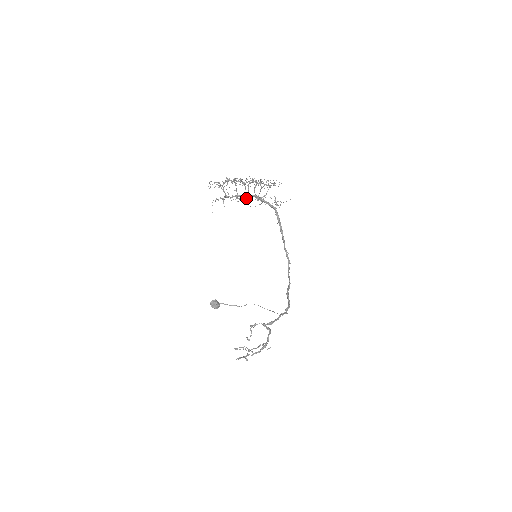
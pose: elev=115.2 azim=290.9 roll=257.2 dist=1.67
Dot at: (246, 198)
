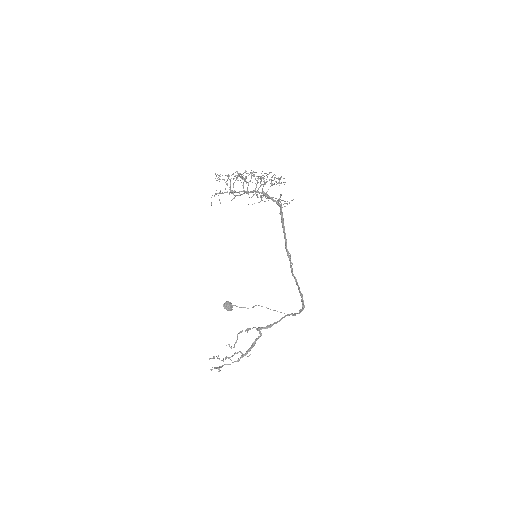
Dot at: occluded
